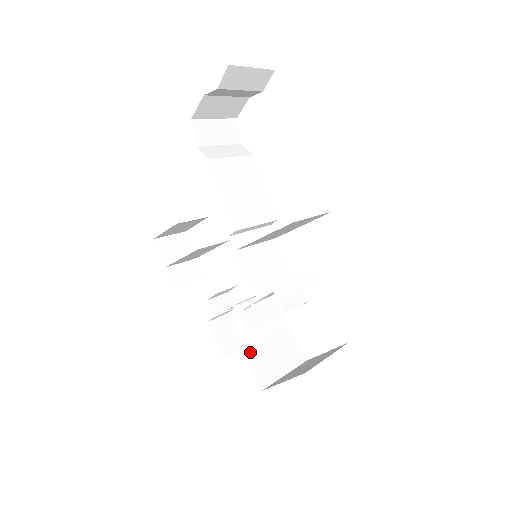
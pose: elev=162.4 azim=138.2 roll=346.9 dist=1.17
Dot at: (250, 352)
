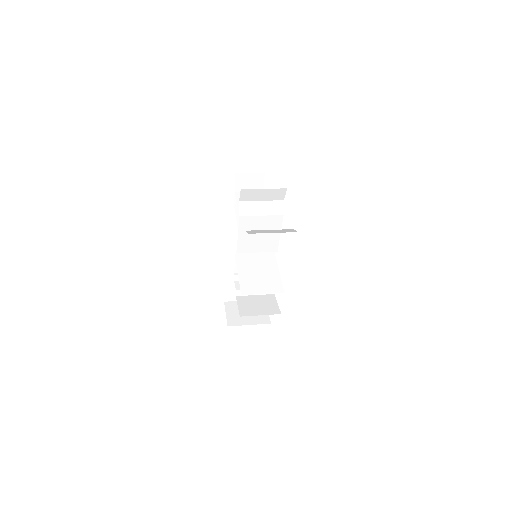
Dot at: (229, 285)
